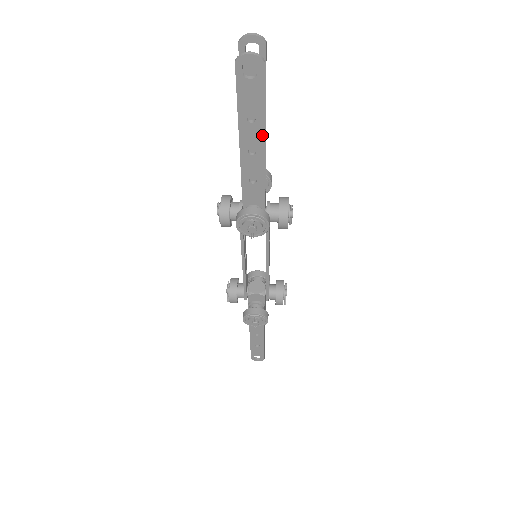
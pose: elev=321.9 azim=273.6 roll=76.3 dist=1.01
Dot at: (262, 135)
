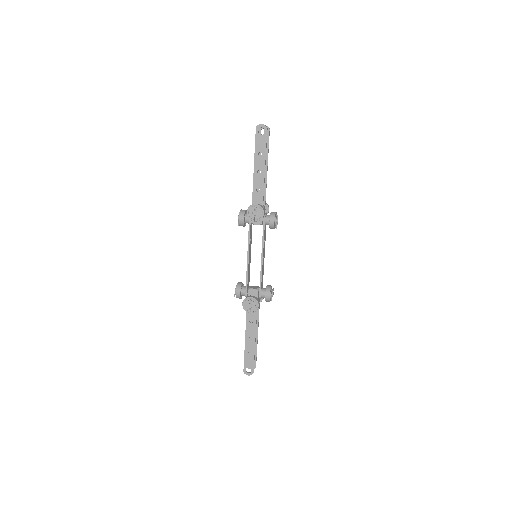
Dot at: (264, 163)
